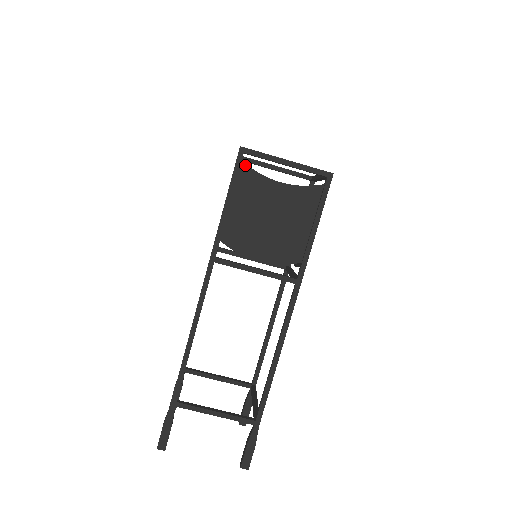
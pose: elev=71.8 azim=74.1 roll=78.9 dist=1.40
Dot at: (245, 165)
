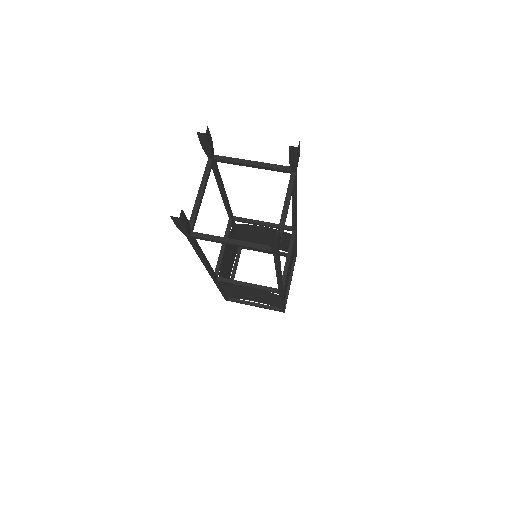
Dot at: occluded
